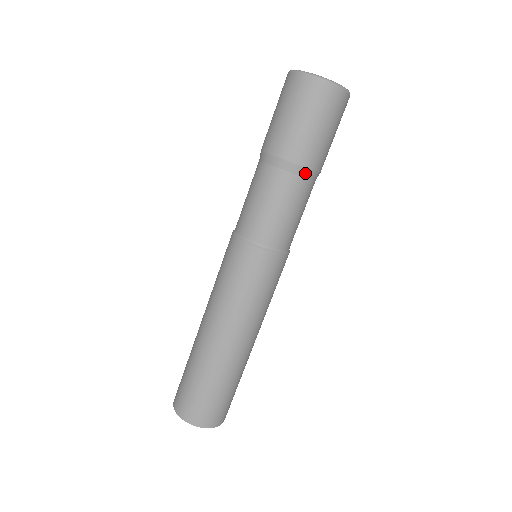
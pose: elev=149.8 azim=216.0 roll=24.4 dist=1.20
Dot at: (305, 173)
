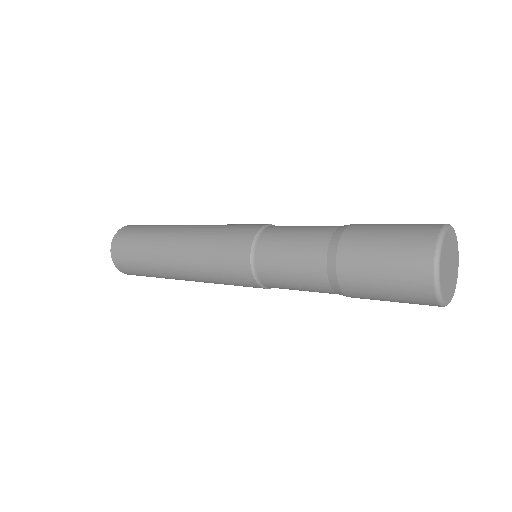
Dot at: (335, 286)
